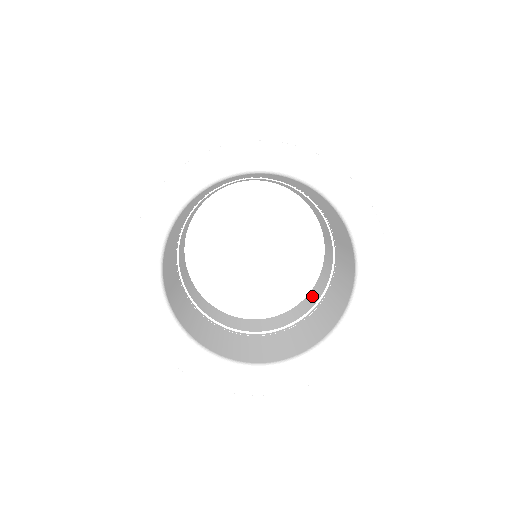
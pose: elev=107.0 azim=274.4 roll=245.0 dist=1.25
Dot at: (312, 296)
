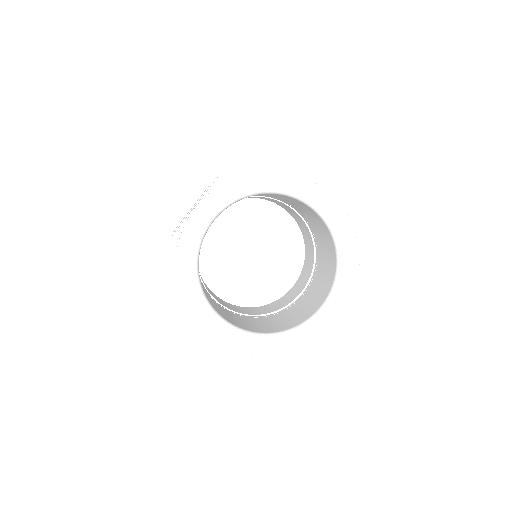
Dot at: (264, 309)
